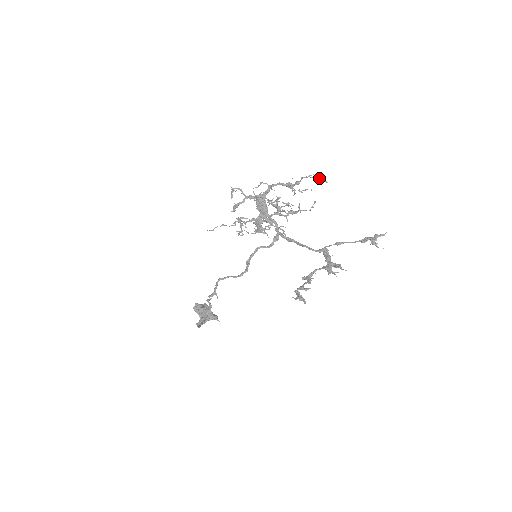
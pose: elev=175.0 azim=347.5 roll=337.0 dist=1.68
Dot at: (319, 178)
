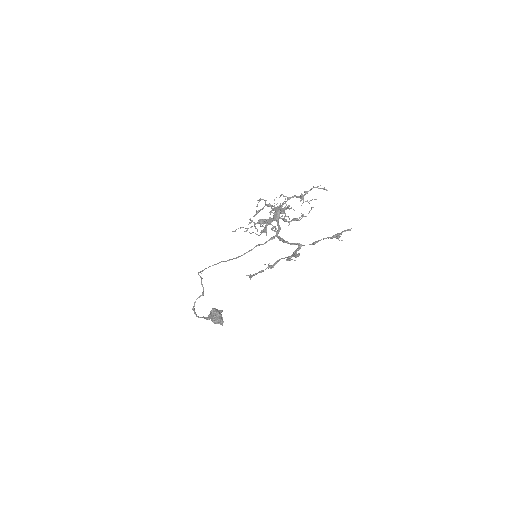
Dot at: (323, 188)
